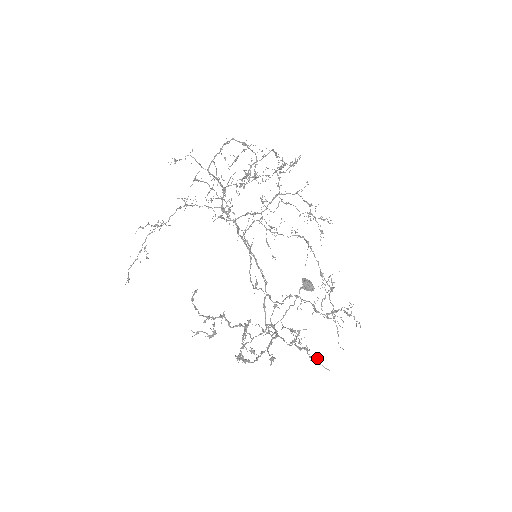
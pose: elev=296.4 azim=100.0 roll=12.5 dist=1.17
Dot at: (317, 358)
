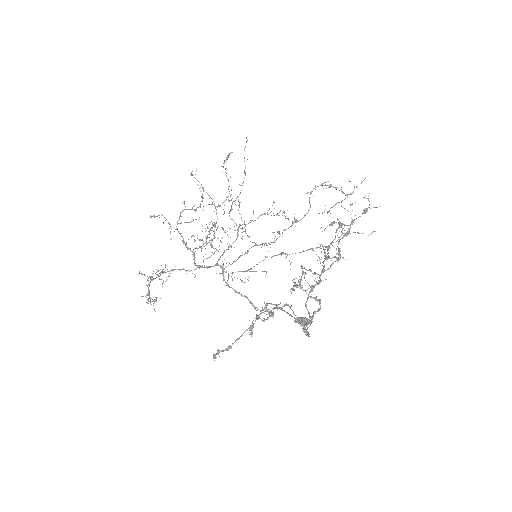
Dot at: (365, 209)
